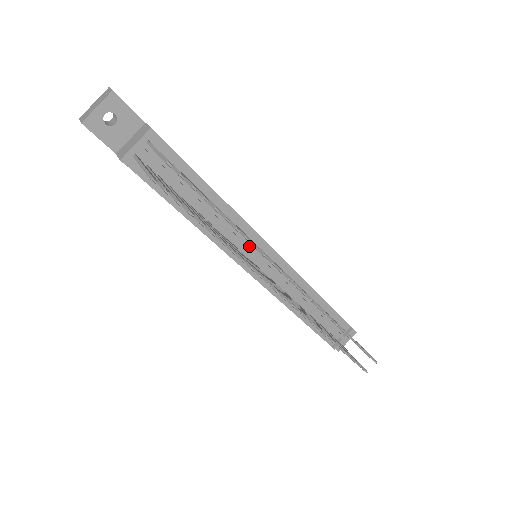
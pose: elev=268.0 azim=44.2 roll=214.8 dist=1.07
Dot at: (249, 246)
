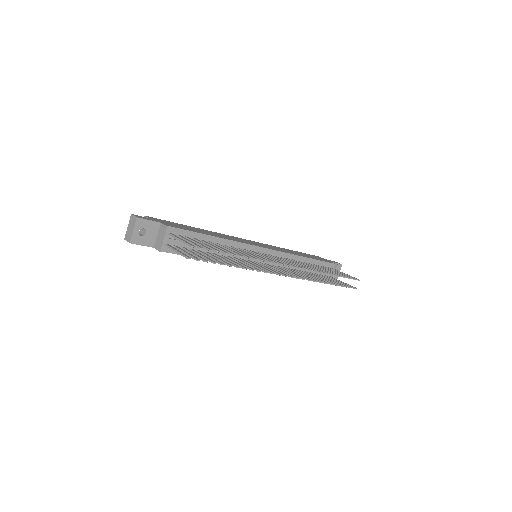
Dot at: occluded
